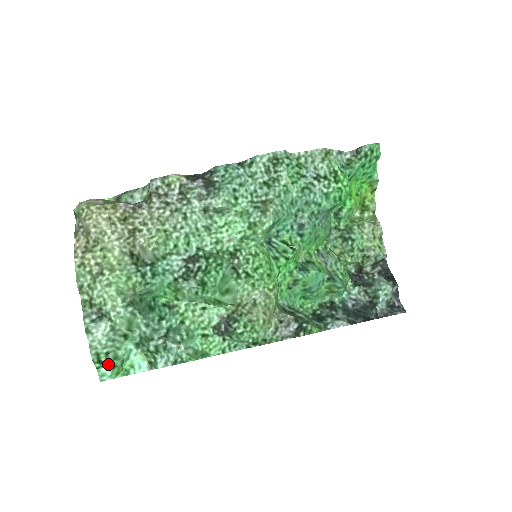
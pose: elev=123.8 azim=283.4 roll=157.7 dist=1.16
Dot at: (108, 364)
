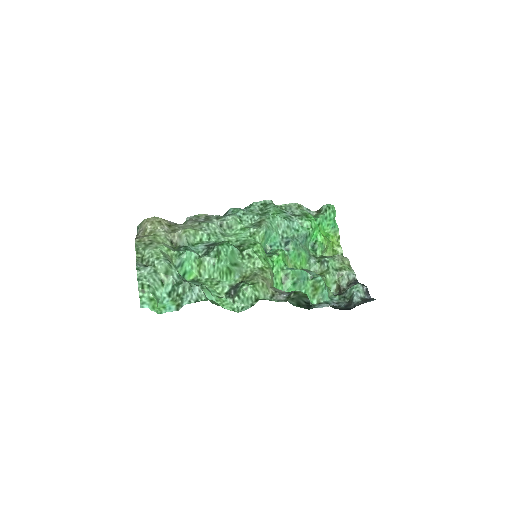
Dot at: (148, 296)
